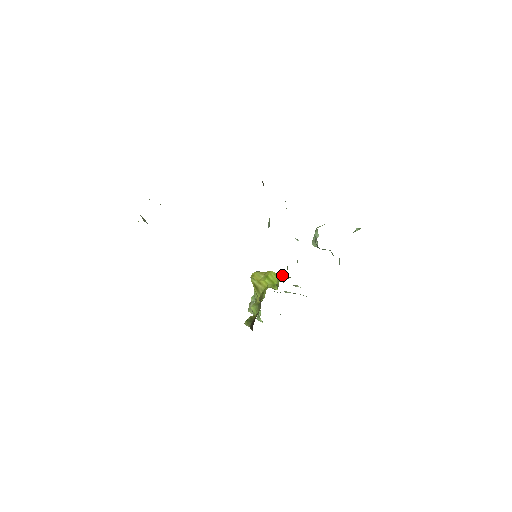
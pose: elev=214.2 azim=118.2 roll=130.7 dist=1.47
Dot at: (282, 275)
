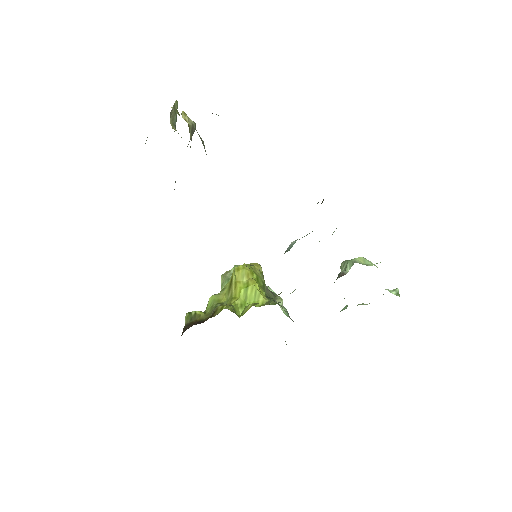
Dot at: (261, 300)
